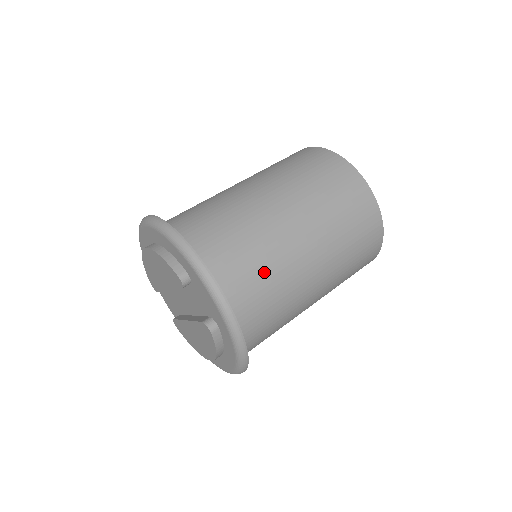
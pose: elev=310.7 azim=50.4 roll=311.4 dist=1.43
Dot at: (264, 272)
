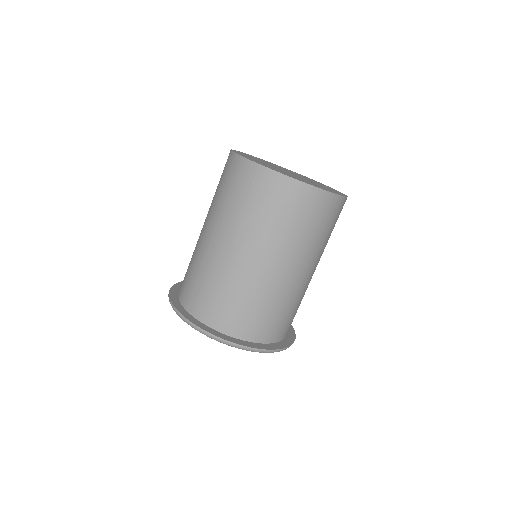
Dot at: (297, 308)
